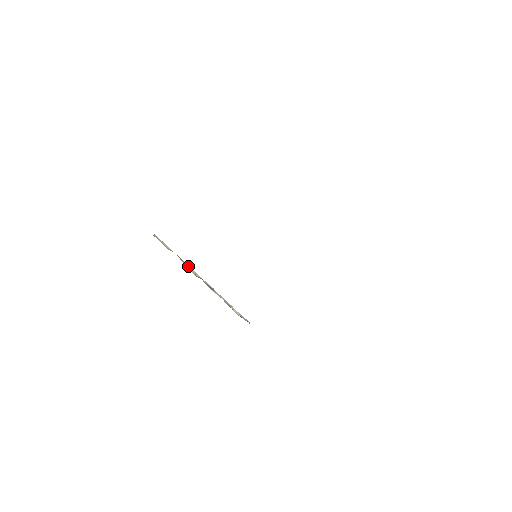
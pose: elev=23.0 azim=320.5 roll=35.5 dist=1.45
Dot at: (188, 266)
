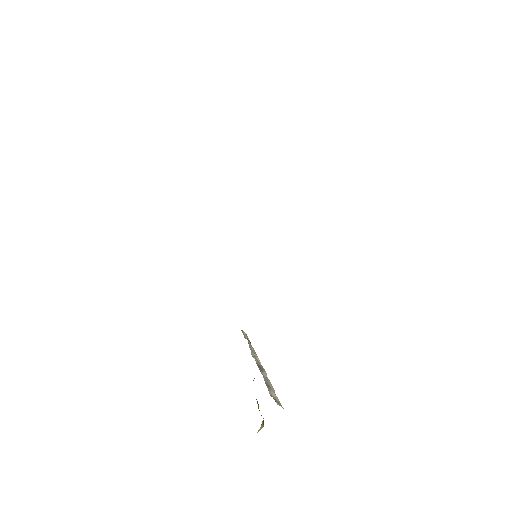
Dot at: (255, 353)
